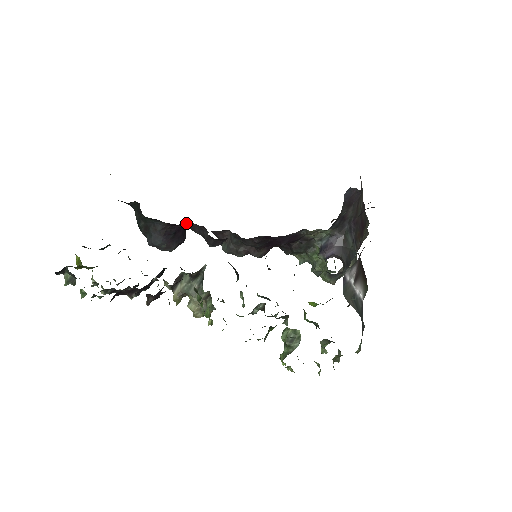
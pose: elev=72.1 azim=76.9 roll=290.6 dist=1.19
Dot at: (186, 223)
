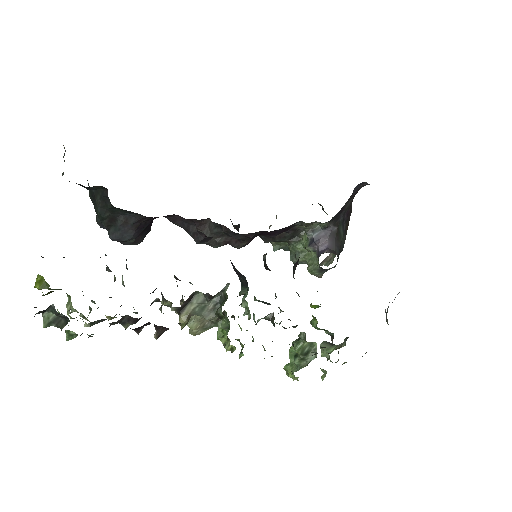
Dot at: (168, 215)
